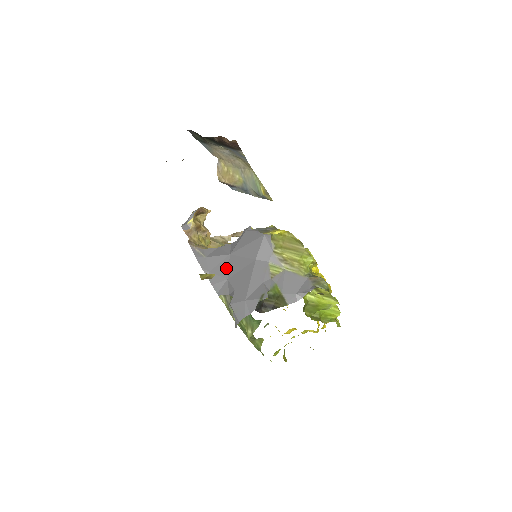
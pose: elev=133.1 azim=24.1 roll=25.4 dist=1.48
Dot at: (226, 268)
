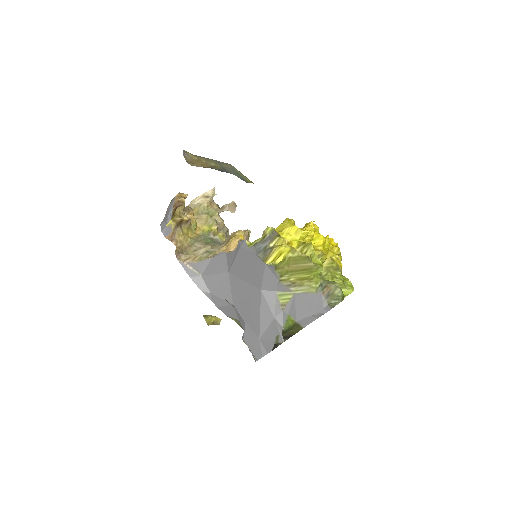
Dot at: (228, 290)
